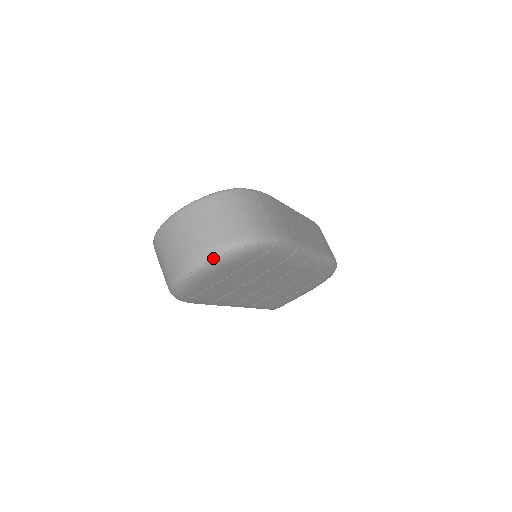
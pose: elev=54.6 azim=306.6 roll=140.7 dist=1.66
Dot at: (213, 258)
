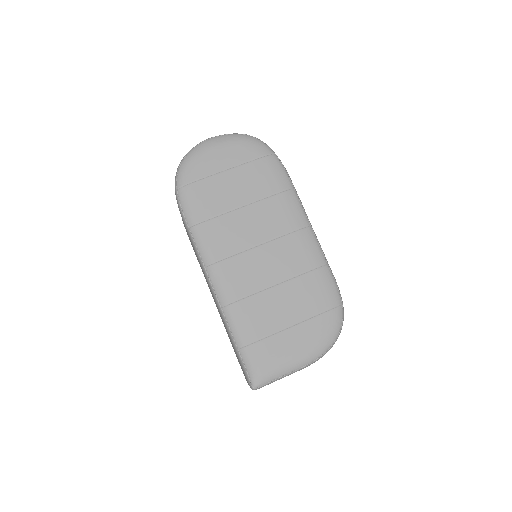
Dot at: (225, 135)
